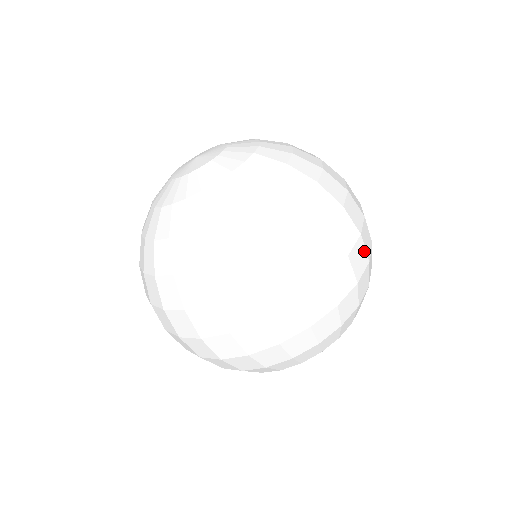
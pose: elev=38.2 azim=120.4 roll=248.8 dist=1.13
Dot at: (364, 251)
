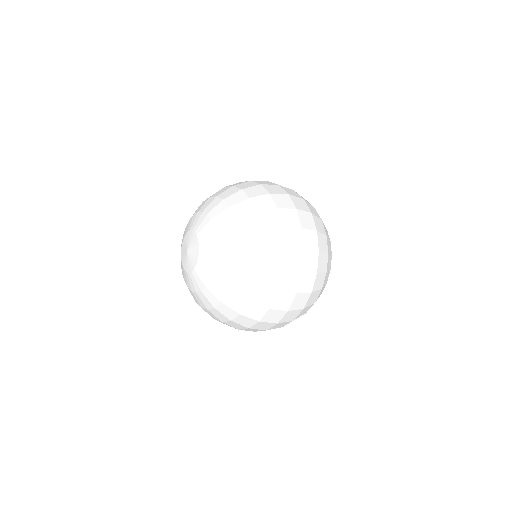
Dot at: (304, 294)
